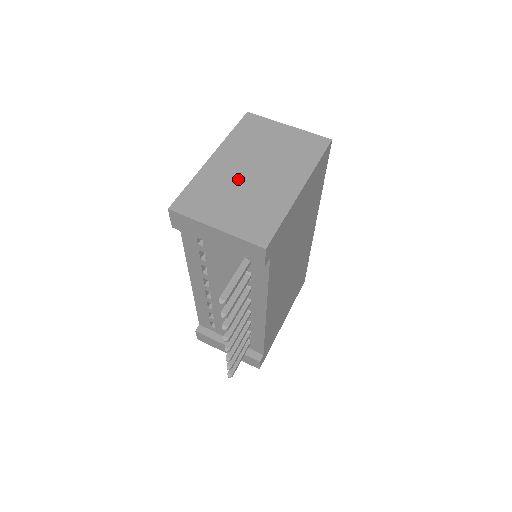
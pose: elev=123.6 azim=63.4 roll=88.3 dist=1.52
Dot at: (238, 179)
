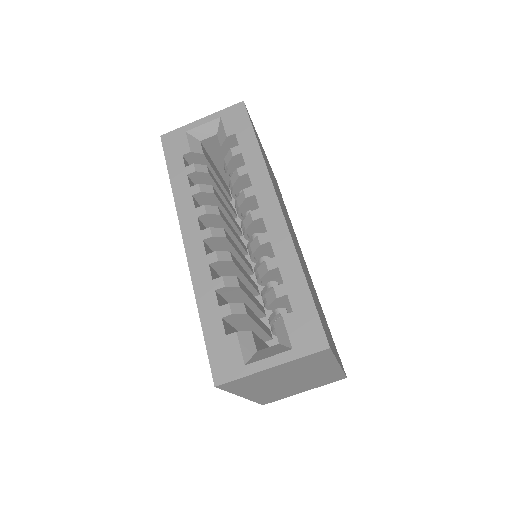
Dot at: (284, 388)
